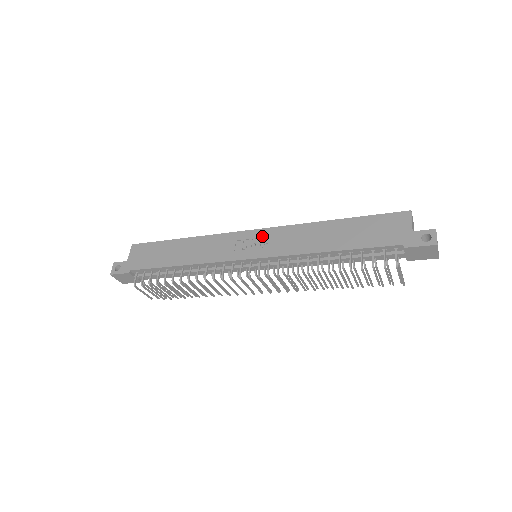
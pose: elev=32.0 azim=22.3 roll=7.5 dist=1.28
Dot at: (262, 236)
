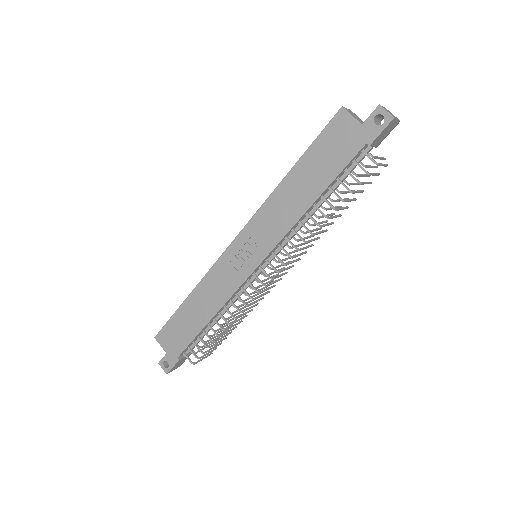
Dot at: (246, 240)
